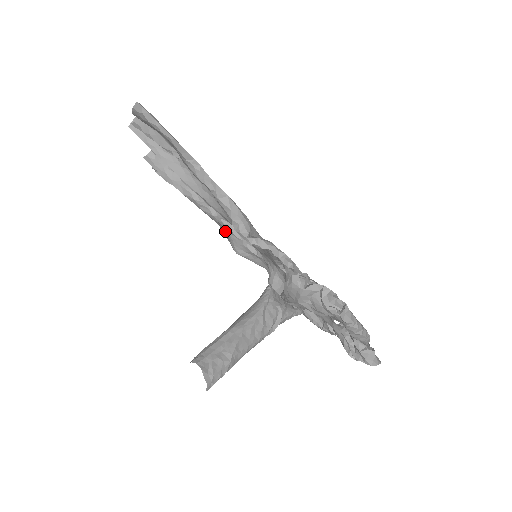
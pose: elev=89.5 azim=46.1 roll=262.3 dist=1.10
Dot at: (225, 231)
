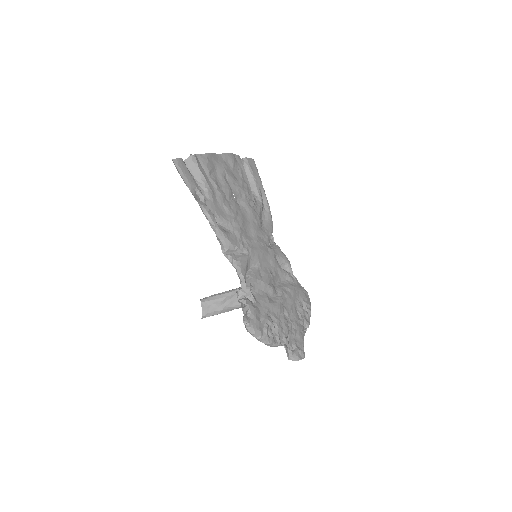
Dot at: occluded
